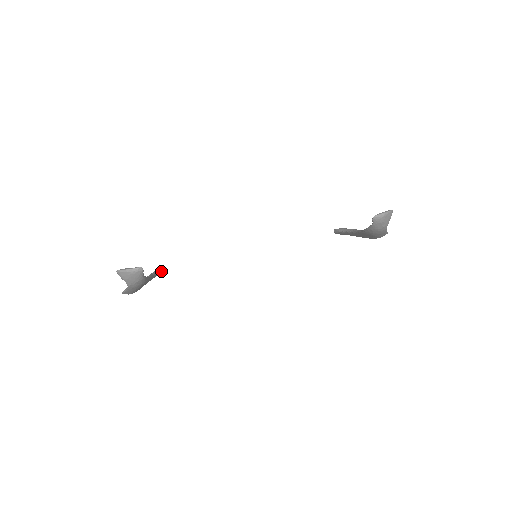
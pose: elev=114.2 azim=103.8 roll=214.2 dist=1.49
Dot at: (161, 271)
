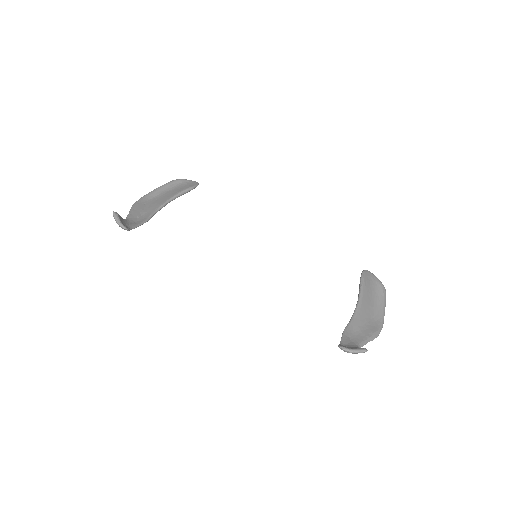
Dot at: (190, 190)
